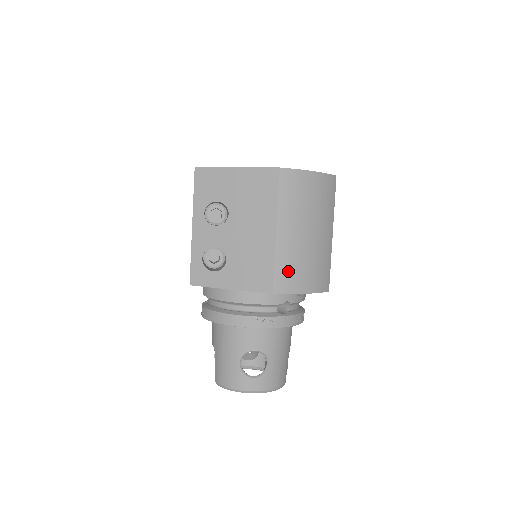
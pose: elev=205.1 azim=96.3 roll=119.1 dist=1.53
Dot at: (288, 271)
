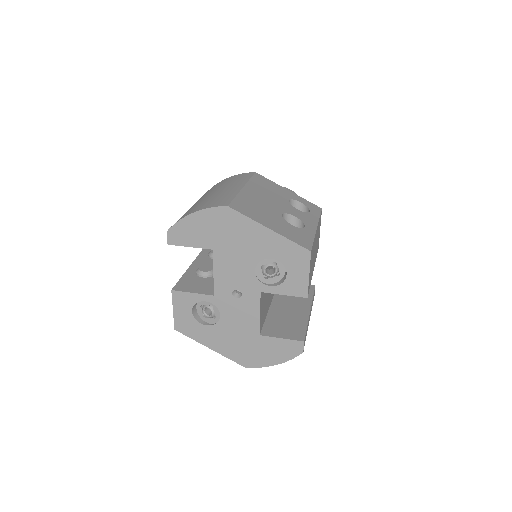
Dot at: occluded
